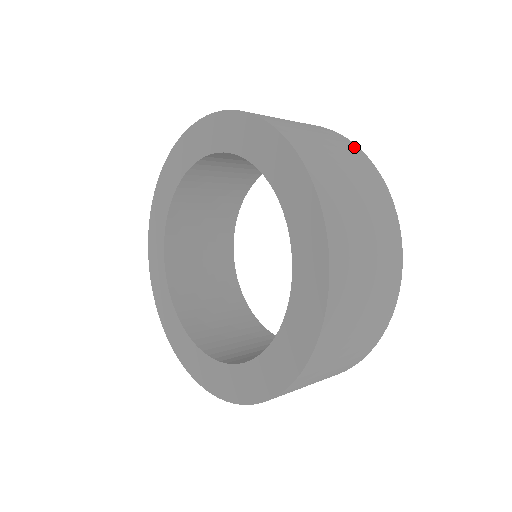
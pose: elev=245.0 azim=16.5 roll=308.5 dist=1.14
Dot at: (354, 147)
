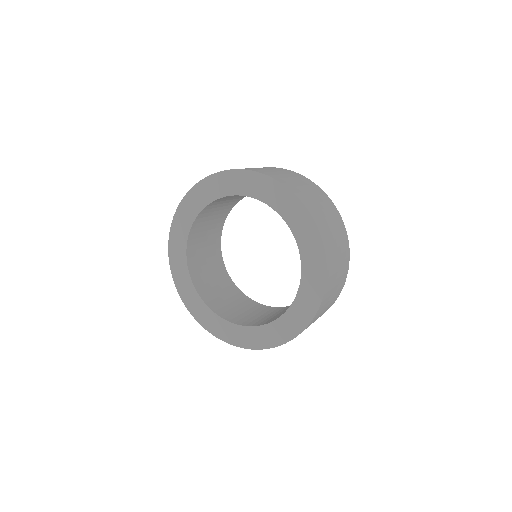
Dot at: occluded
